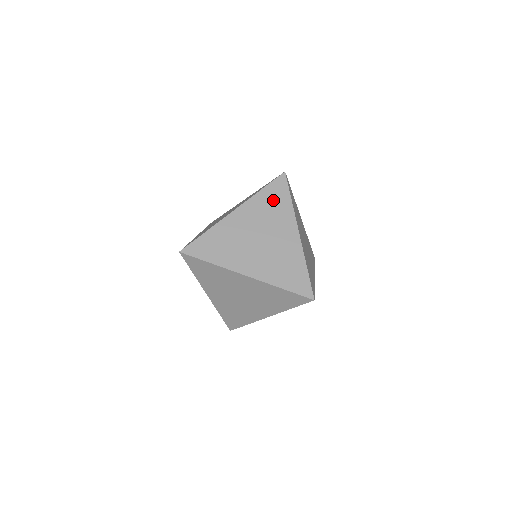
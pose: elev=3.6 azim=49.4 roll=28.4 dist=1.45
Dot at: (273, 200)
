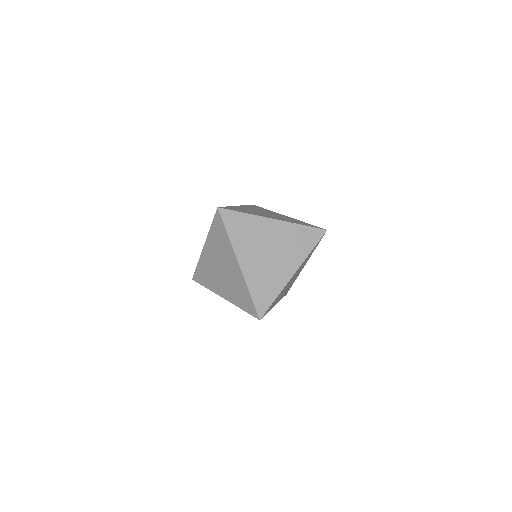
Dot at: (302, 238)
